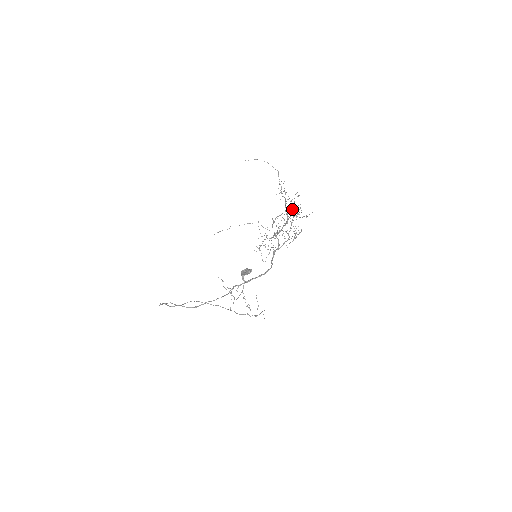
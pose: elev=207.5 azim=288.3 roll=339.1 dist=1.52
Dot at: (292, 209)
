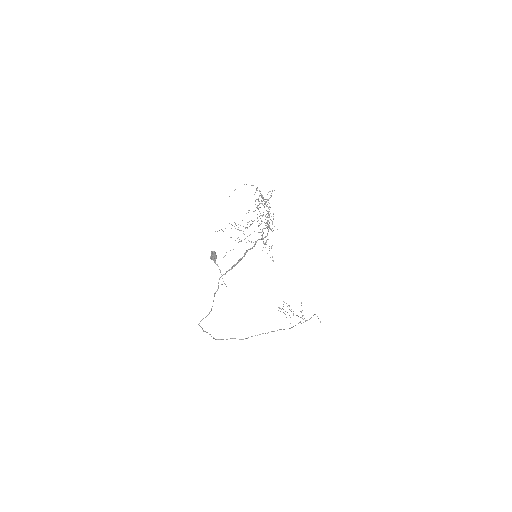
Dot at: occluded
